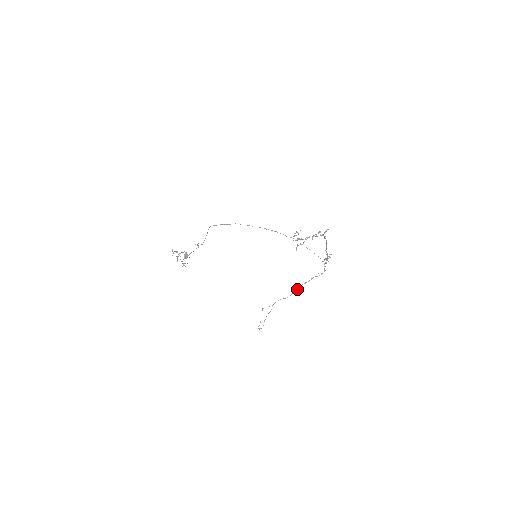
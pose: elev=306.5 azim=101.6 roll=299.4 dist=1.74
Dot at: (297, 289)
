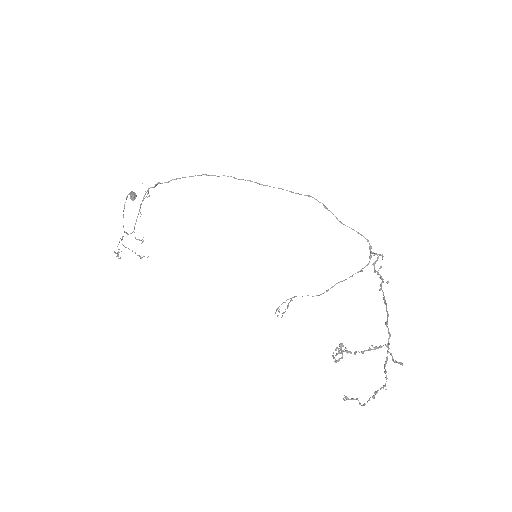
Dot at: (328, 290)
